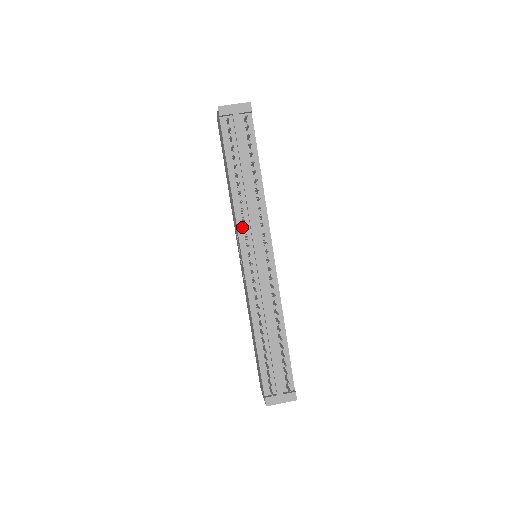
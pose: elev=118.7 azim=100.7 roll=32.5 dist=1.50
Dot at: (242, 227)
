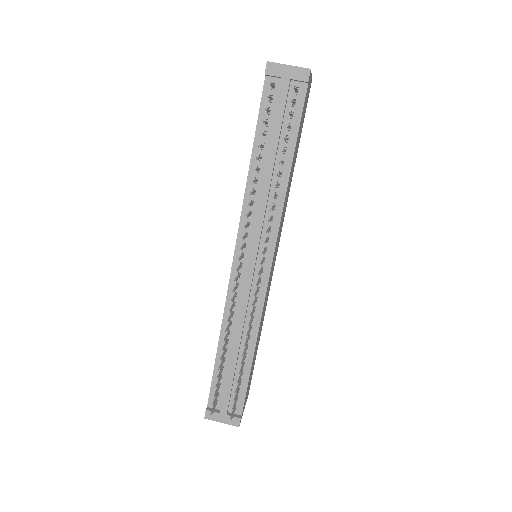
Dot at: (246, 221)
